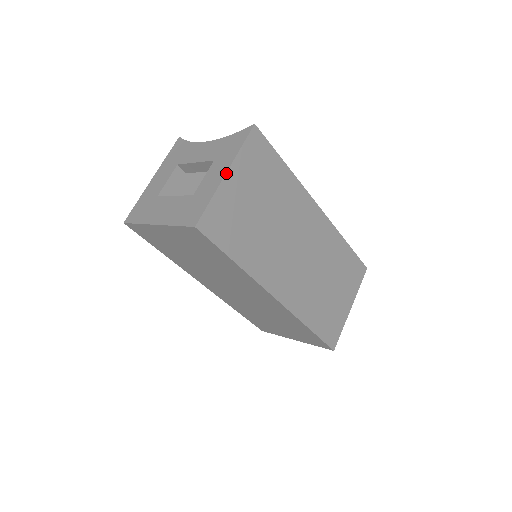
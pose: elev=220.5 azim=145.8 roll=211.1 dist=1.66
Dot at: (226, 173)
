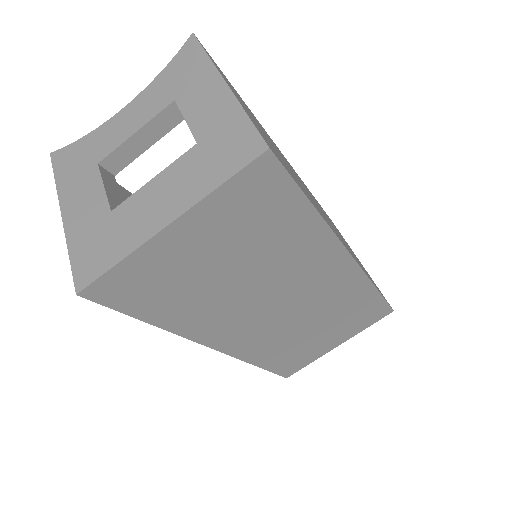
Dot at: (225, 83)
